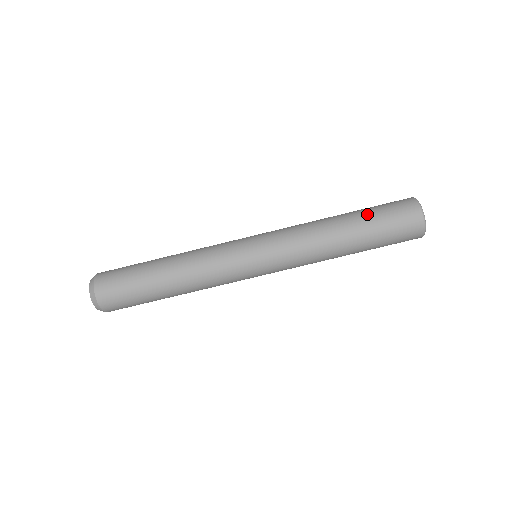
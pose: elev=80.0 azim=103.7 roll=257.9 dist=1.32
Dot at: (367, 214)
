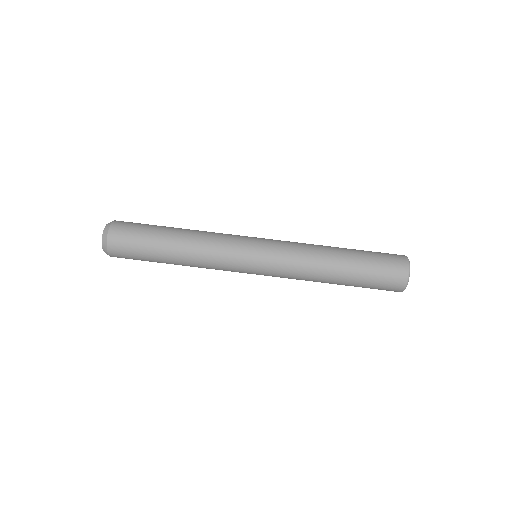
Dot at: (362, 253)
